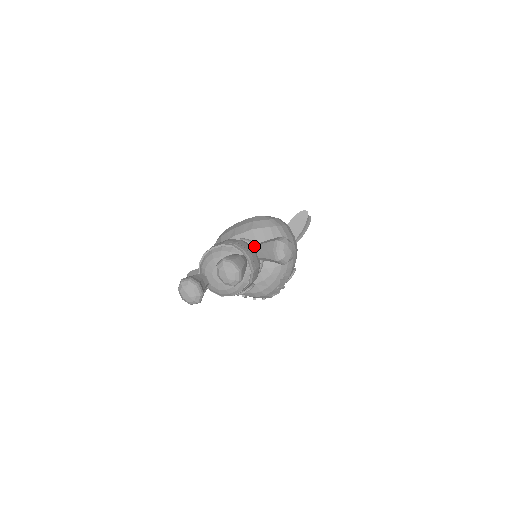
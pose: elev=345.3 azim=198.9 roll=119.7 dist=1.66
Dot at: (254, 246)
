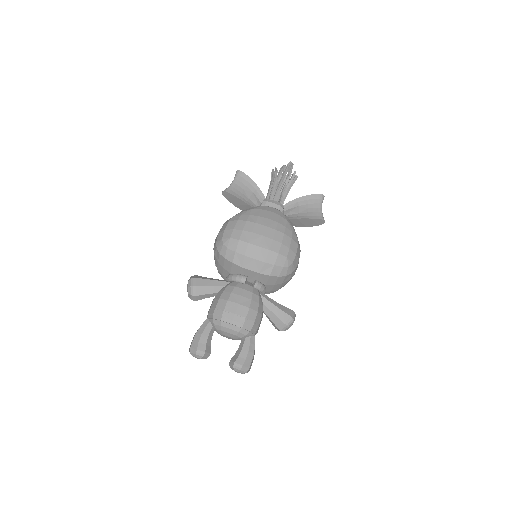
Dot at: (264, 305)
